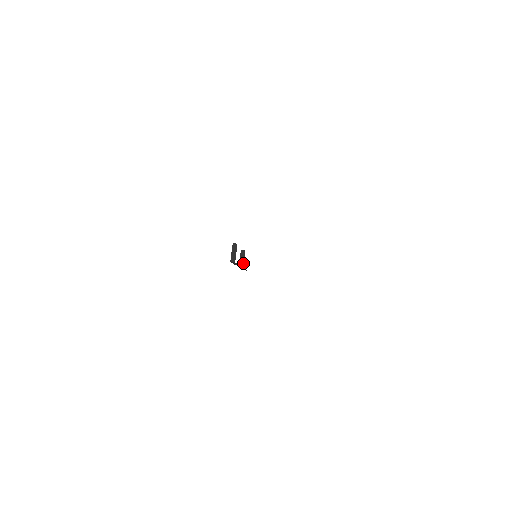
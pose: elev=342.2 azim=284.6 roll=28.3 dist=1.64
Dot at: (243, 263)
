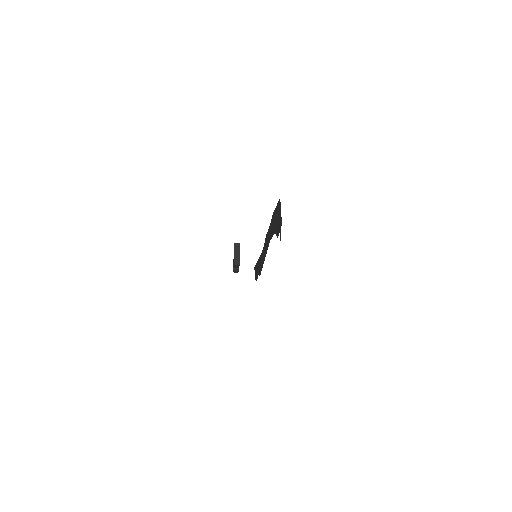
Dot at: occluded
